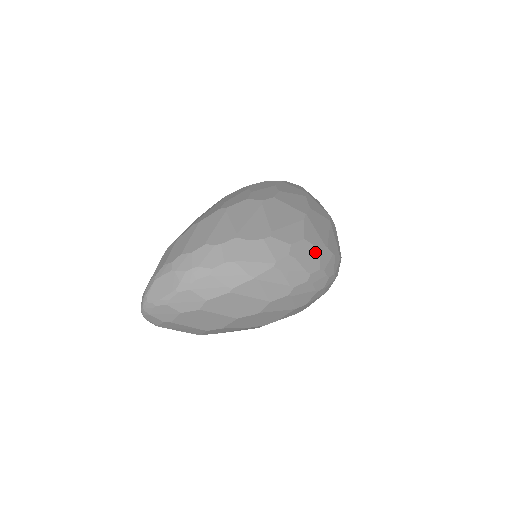
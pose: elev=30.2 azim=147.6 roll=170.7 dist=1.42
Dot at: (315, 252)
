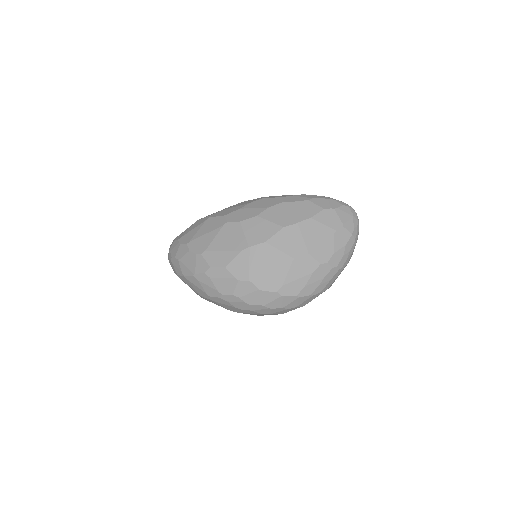
Dot at: (232, 281)
